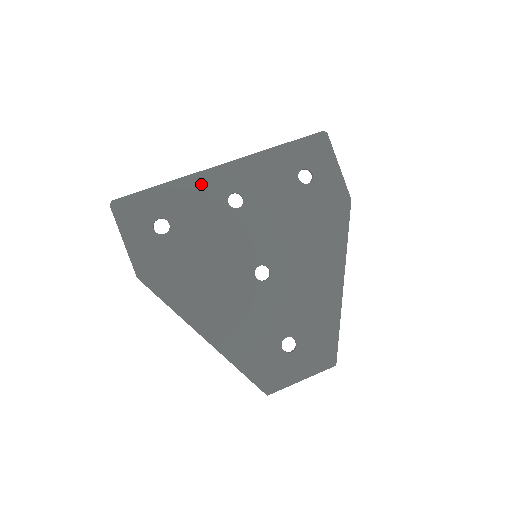
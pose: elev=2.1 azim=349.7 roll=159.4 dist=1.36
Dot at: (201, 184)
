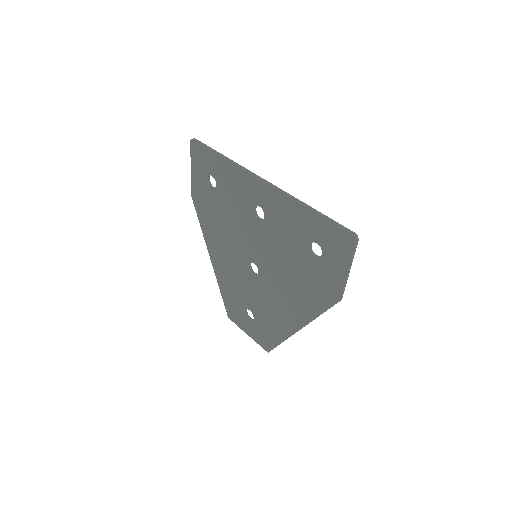
Dot at: (243, 180)
